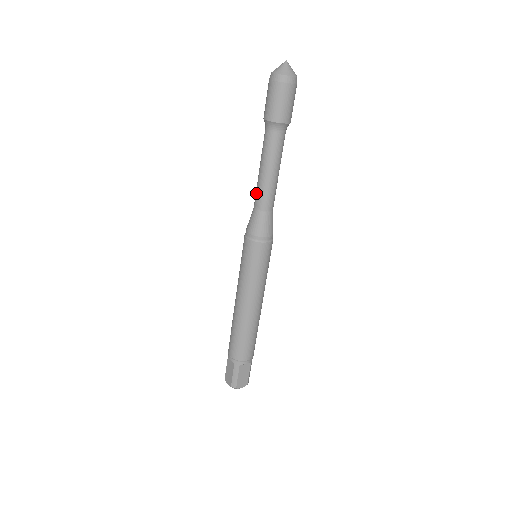
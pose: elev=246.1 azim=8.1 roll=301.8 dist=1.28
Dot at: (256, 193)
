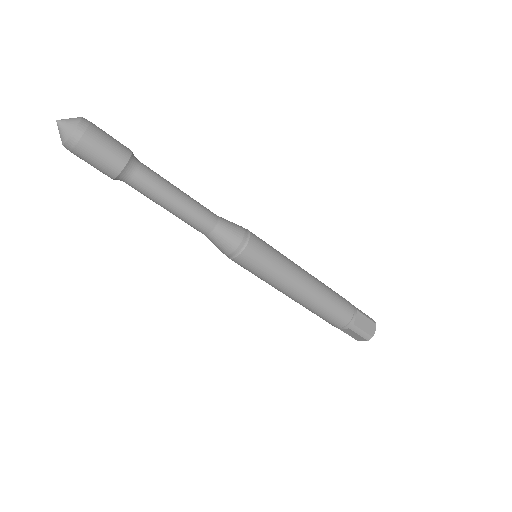
Dot at: occluded
